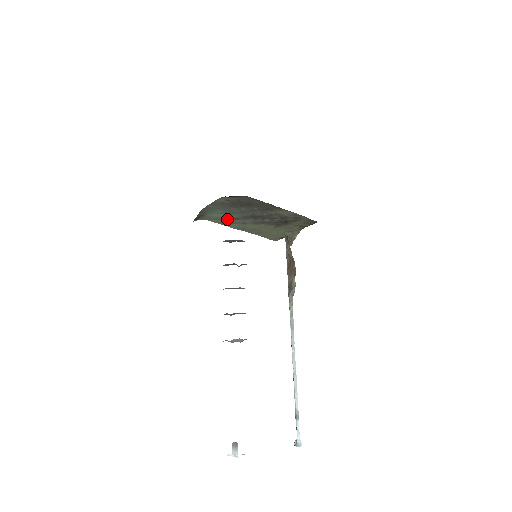
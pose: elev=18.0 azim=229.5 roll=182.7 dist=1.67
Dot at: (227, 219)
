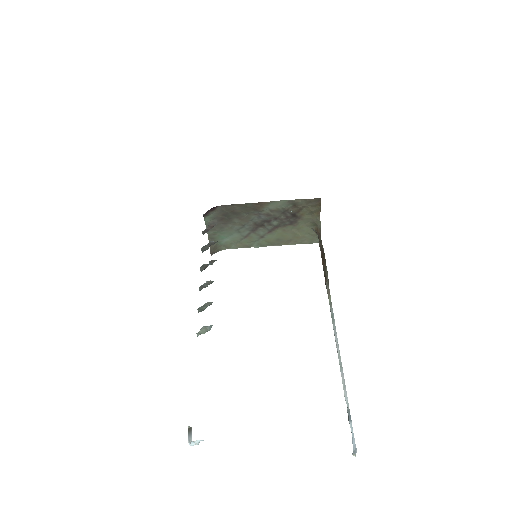
Dot at: (205, 232)
